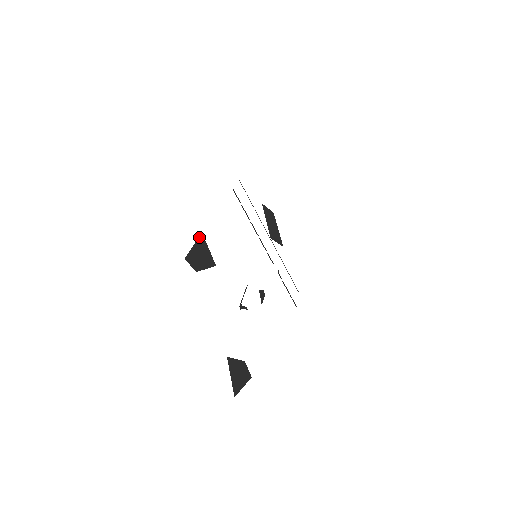
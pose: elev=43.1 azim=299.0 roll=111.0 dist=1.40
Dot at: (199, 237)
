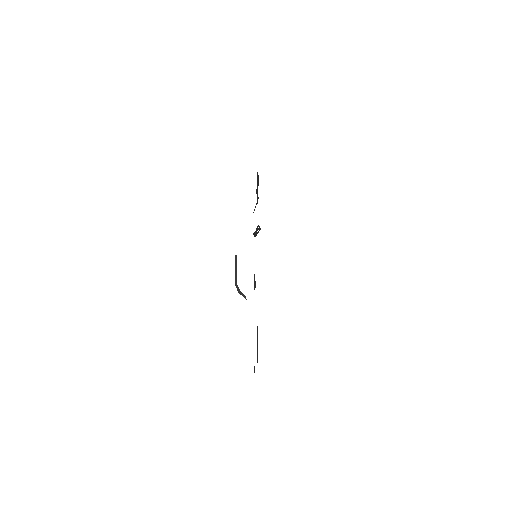
Dot at: occluded
